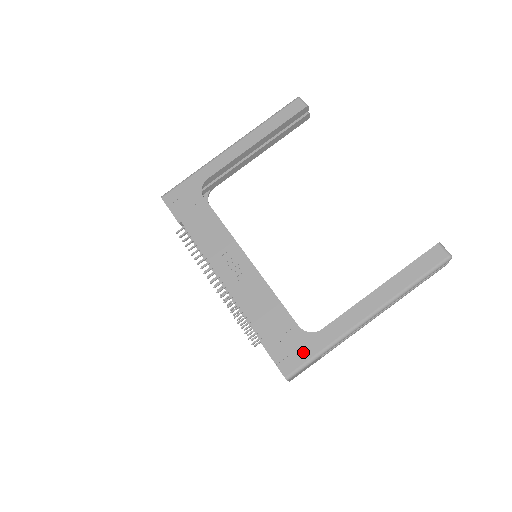
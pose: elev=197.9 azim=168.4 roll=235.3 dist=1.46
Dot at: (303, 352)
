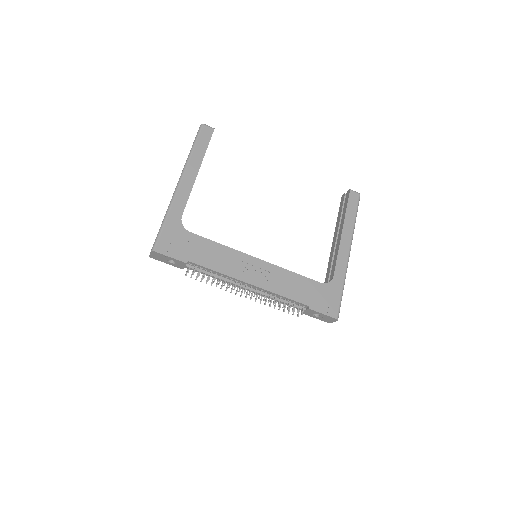
Dot at: (335, 296)
